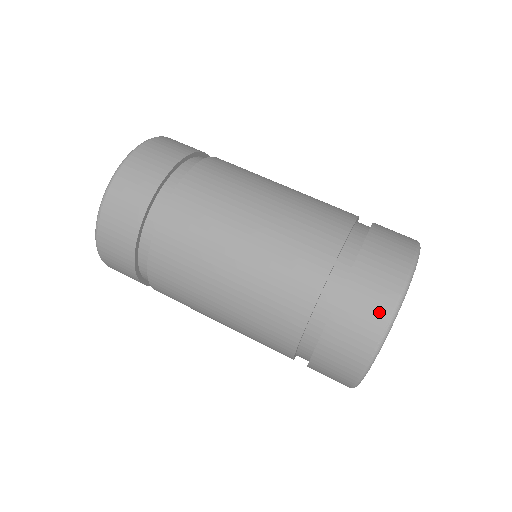
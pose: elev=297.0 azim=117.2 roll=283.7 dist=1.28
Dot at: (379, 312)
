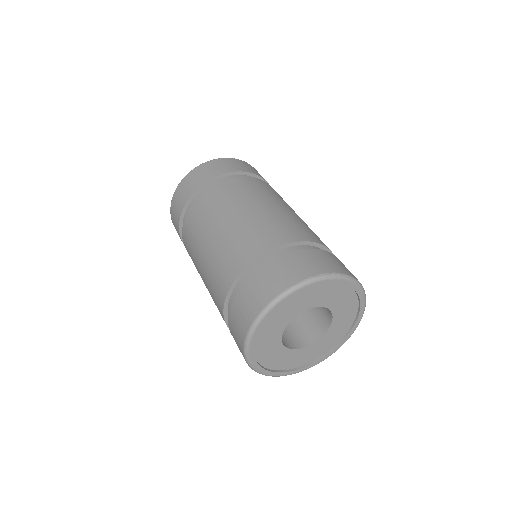
Dot at: (333, 267)
